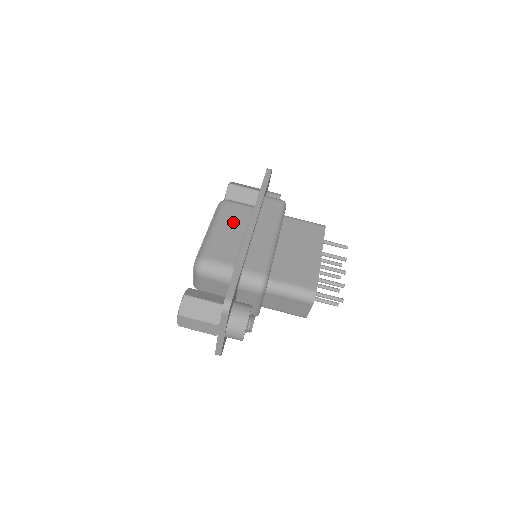
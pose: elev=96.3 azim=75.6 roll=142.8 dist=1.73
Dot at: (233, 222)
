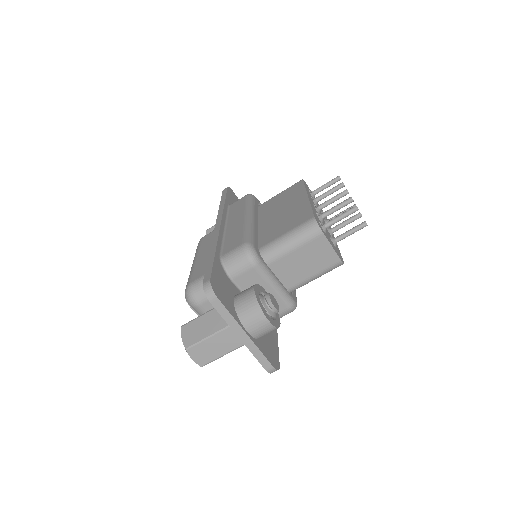
Dot at: (210, 244)
